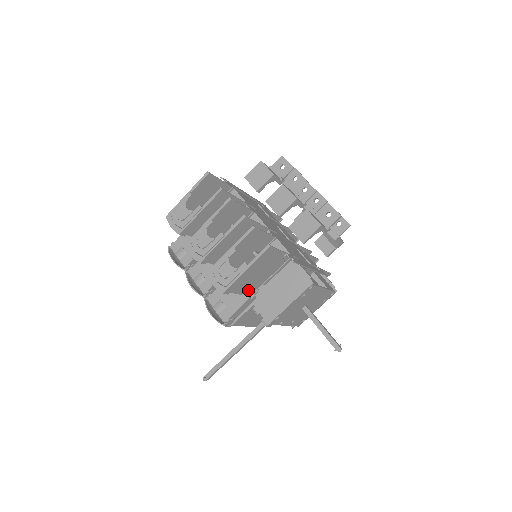
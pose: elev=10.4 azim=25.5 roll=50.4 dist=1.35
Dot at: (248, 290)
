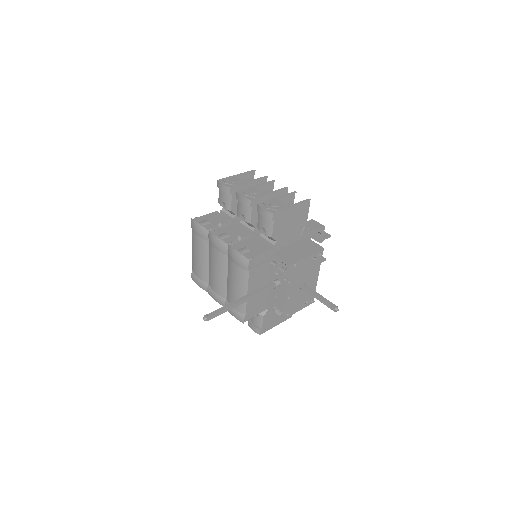
Dot at: (276, 239)
